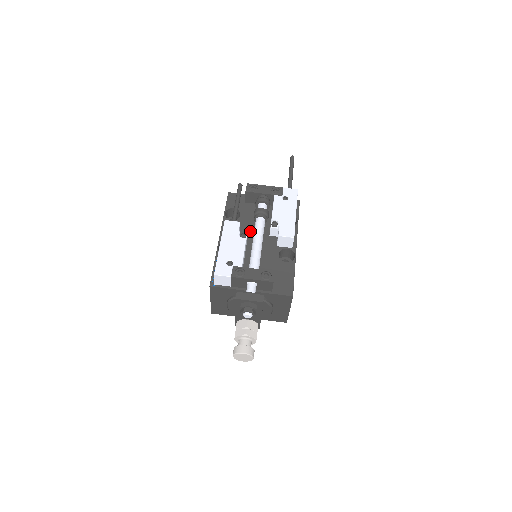
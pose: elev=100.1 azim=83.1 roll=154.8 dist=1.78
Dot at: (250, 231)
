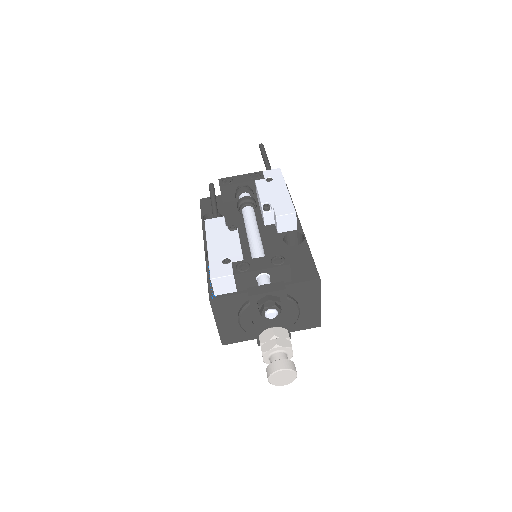
Dot at: (239, 228)
